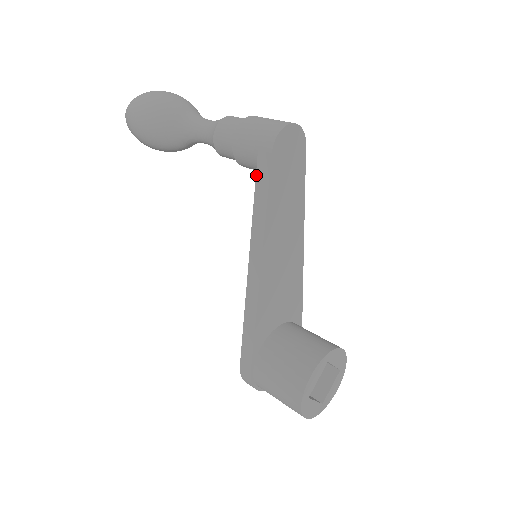
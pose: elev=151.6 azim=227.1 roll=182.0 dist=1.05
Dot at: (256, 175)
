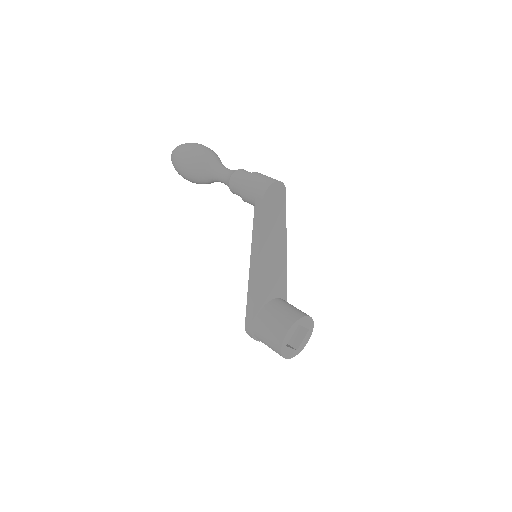
Dot at: (254, 211)
